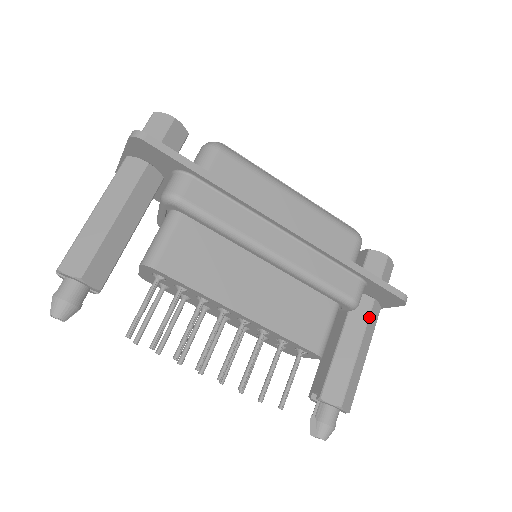
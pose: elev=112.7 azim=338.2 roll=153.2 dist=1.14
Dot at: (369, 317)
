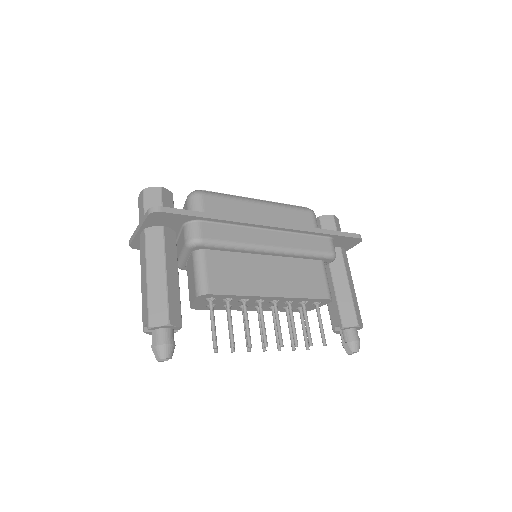
Dot at: (344, 260)
